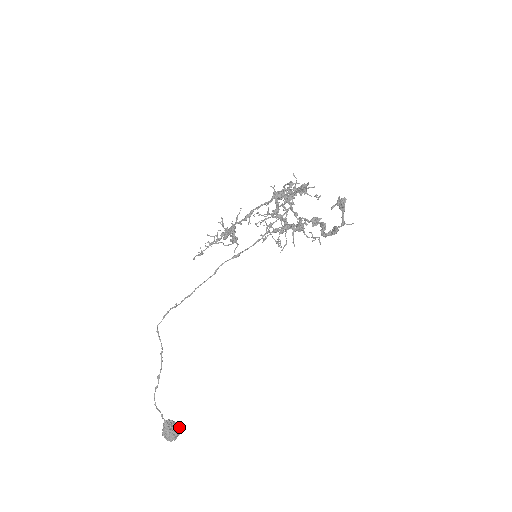
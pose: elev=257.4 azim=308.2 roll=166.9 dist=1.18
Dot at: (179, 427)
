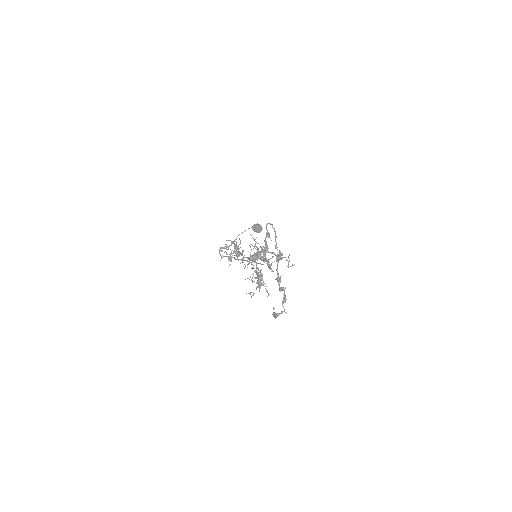
Dot at: (261, 229)
